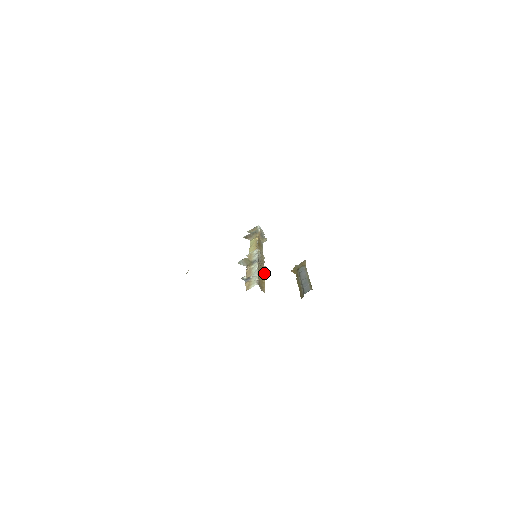
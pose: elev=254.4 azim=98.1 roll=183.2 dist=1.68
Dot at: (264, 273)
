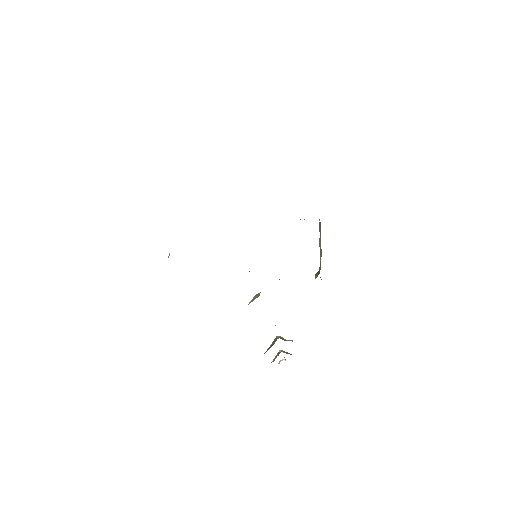
Dot at: occluded
